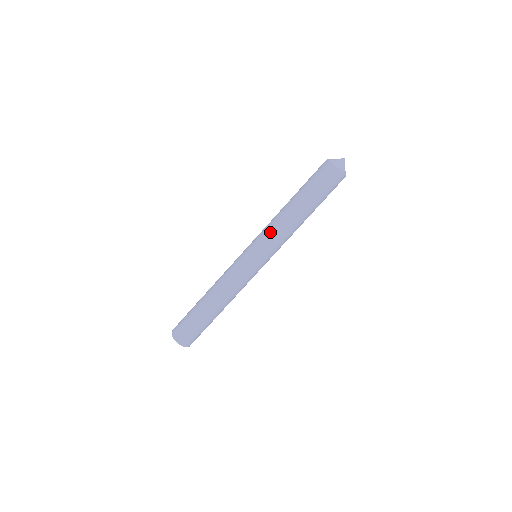
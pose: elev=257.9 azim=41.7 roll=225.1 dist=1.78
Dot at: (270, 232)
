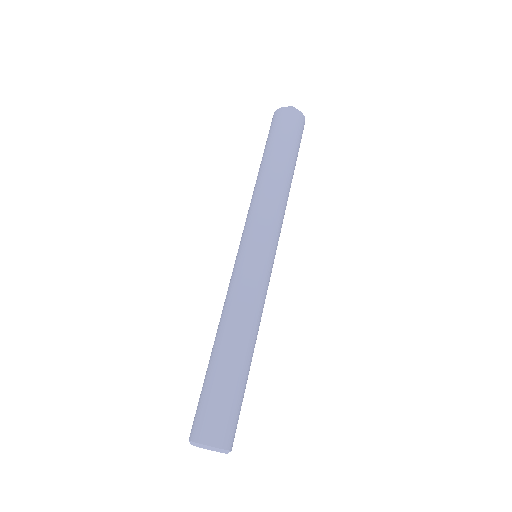
Dot at: (247, 215)
